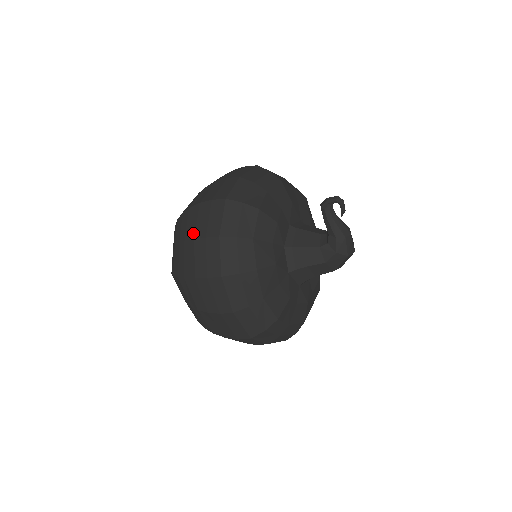
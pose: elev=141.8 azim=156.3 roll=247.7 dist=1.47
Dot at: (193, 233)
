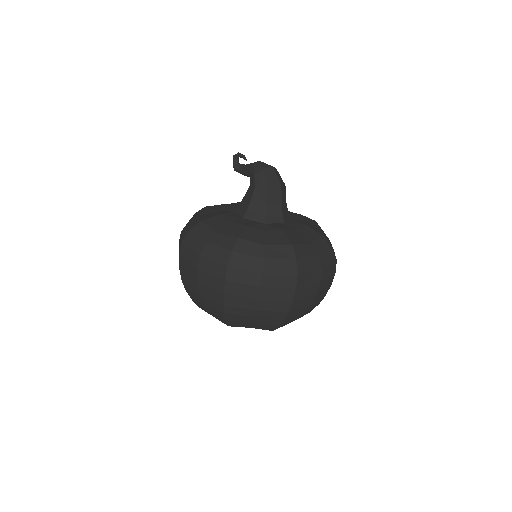
Dot at: occluded
